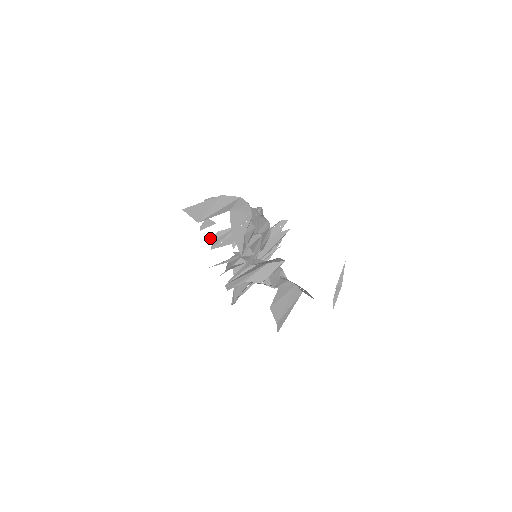
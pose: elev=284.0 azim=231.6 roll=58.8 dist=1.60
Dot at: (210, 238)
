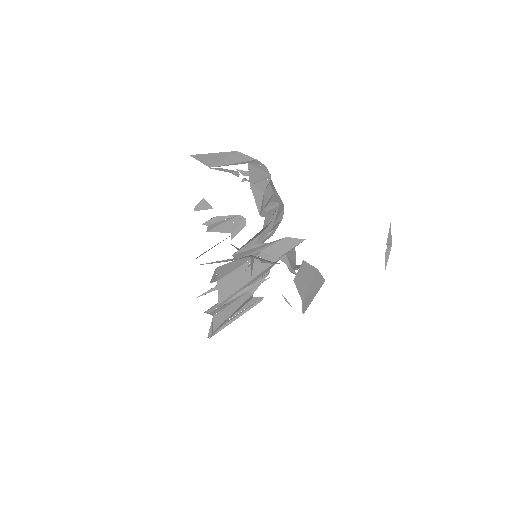
Dot at: occluded
